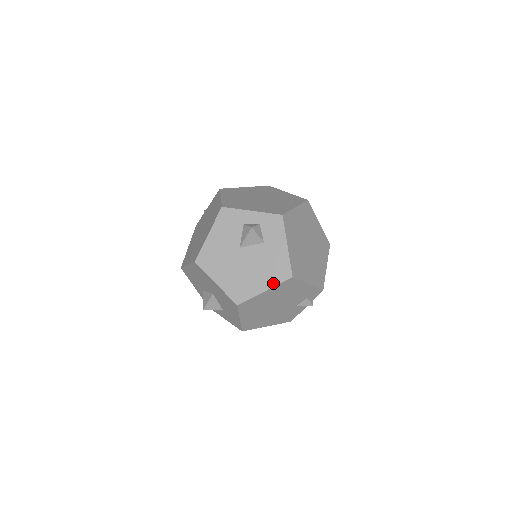
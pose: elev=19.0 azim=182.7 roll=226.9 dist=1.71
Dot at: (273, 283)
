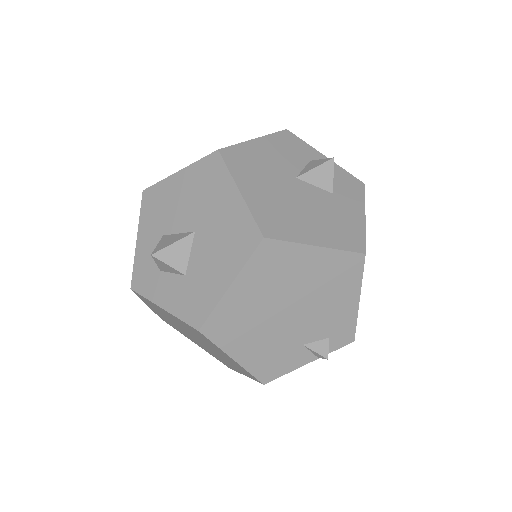
Dot at: (334, 244)
